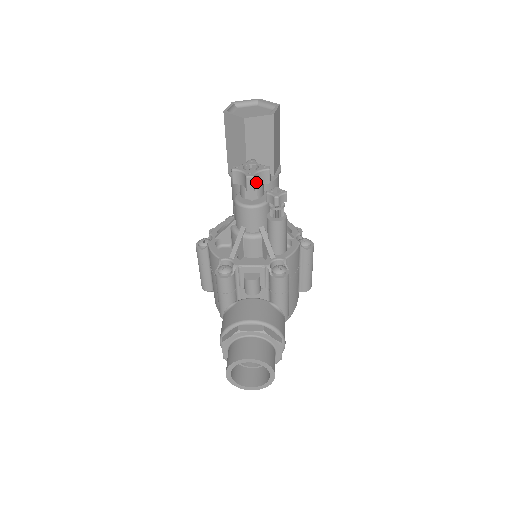
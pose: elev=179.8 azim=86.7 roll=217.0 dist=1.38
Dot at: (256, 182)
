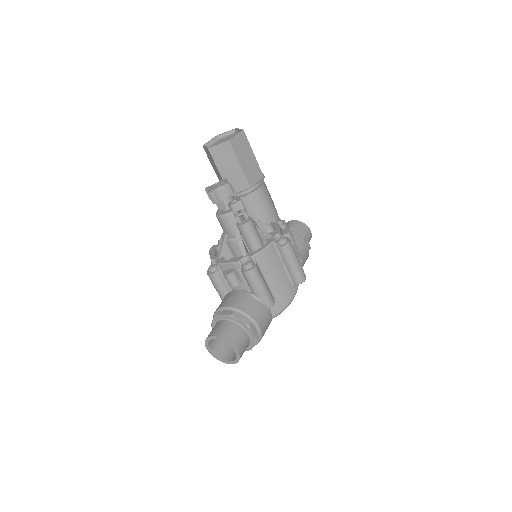
Dot at: (219, 196)
